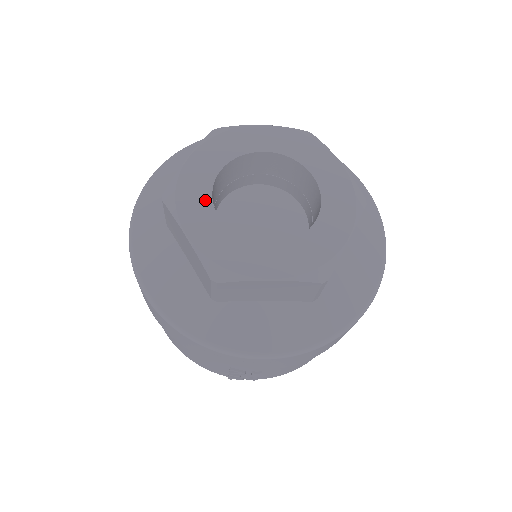
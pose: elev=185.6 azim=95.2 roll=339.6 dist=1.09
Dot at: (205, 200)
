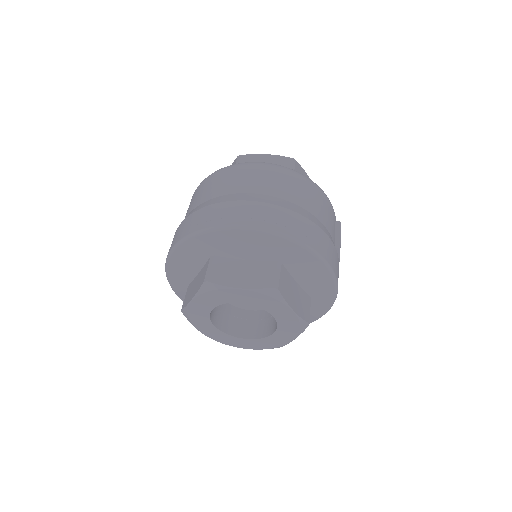
Dot at: (206, 321)
